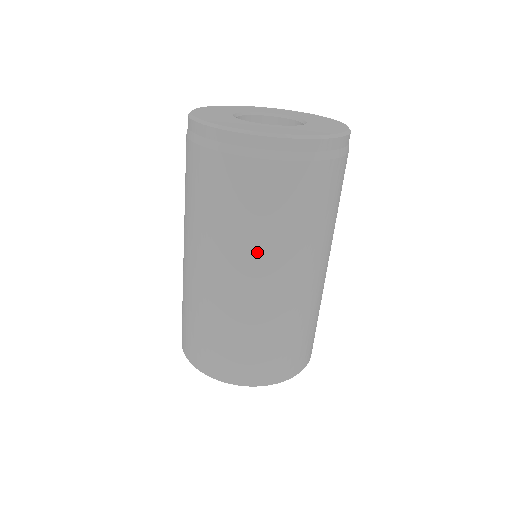
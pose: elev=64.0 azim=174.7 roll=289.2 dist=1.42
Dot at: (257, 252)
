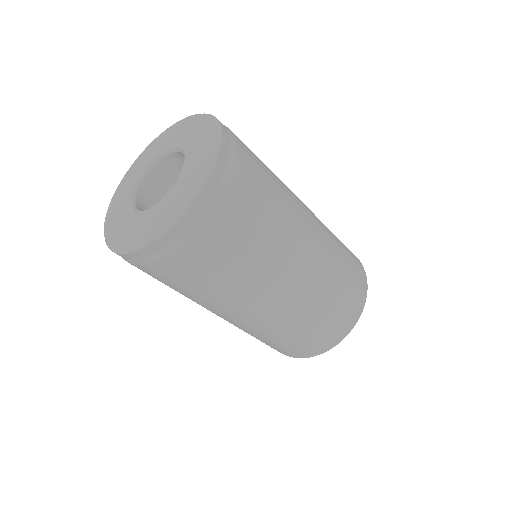
Dot at: occluded
